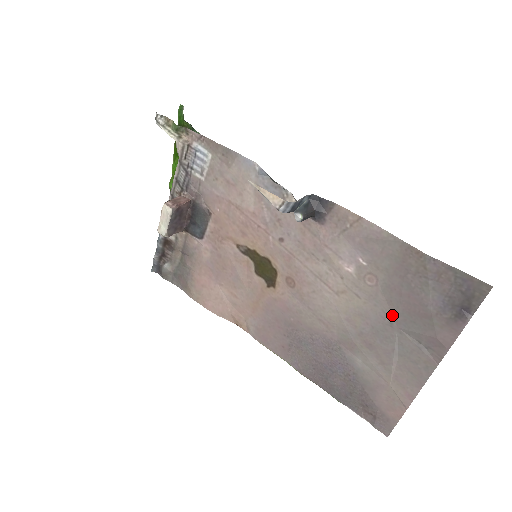
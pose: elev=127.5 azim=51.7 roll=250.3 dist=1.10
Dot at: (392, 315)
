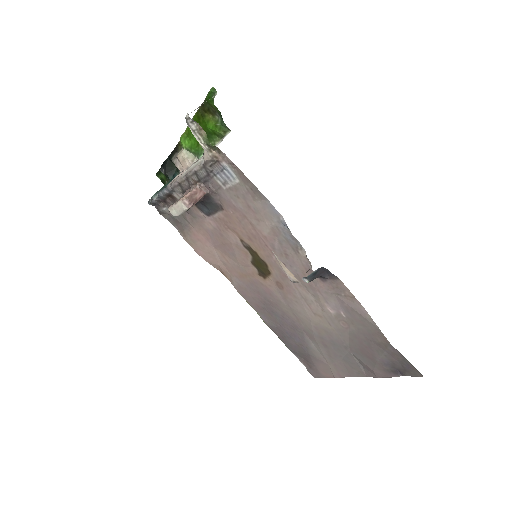
Dot at: (349, 345)
